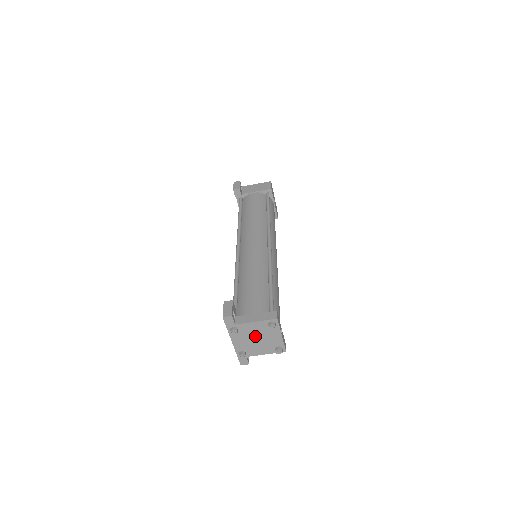
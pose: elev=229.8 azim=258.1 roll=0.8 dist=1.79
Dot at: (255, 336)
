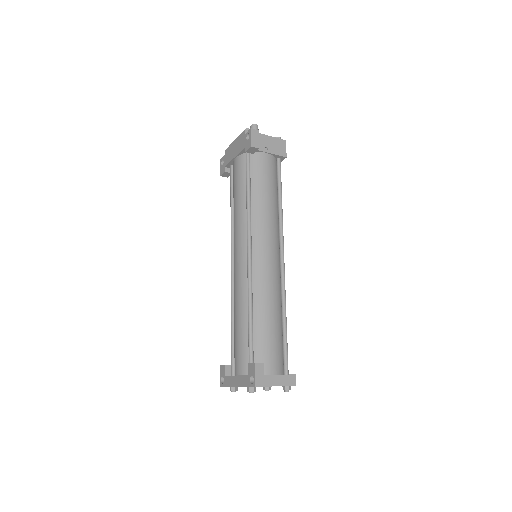
Dot at: occluded
